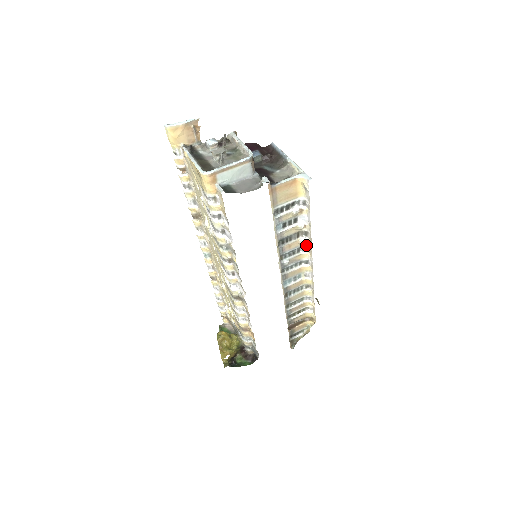
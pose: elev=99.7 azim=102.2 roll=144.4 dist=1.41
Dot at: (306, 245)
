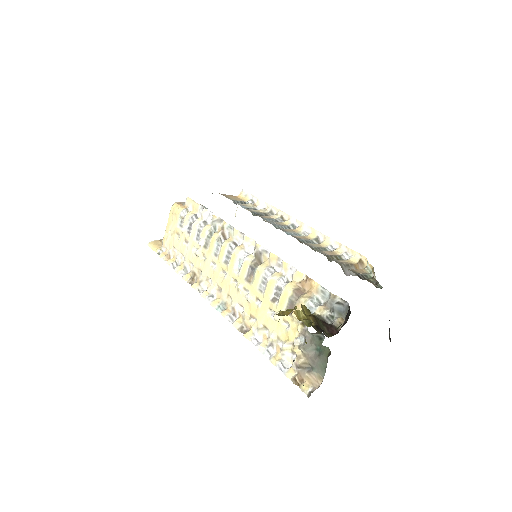
Dot at: (279, 217)
